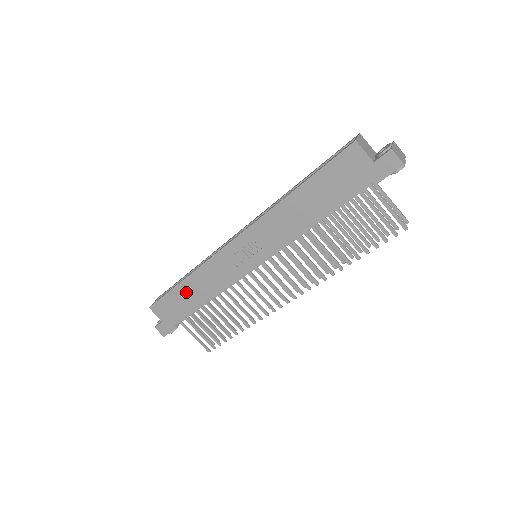
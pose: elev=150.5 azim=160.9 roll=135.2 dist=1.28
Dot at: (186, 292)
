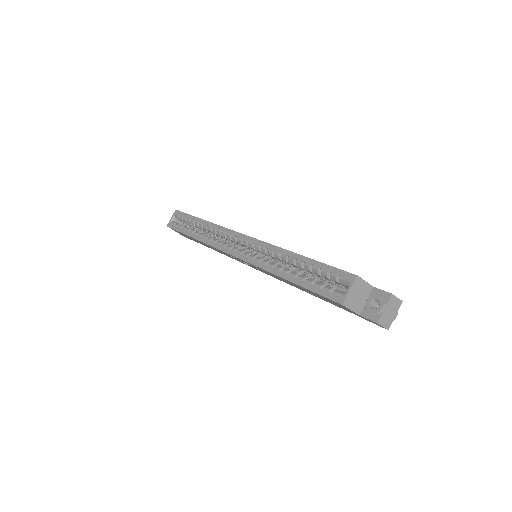
Dot at: (196, 240)
